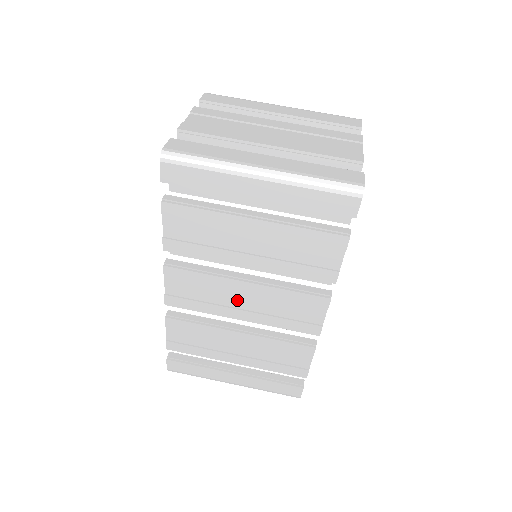
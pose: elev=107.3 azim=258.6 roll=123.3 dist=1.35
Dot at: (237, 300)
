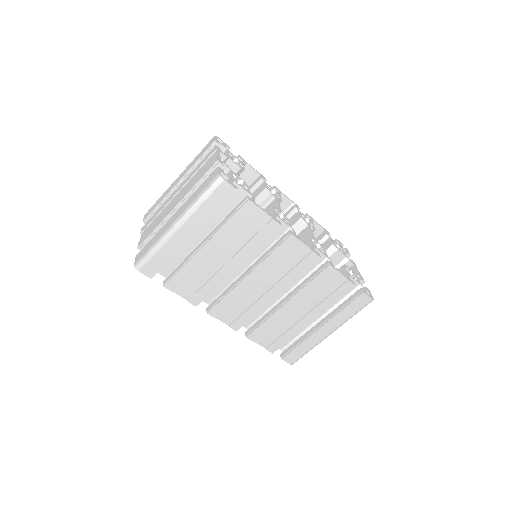
Dot at: (259, 289)
